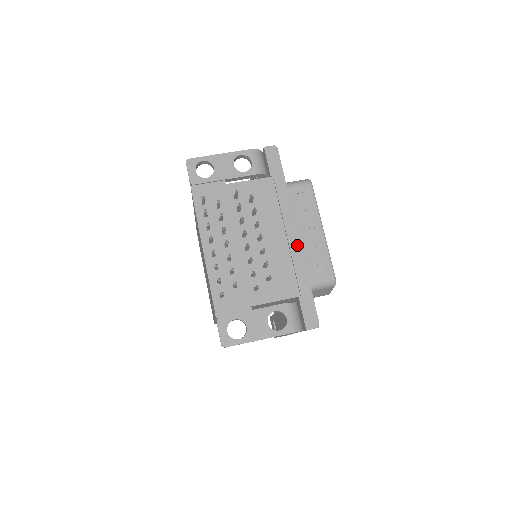
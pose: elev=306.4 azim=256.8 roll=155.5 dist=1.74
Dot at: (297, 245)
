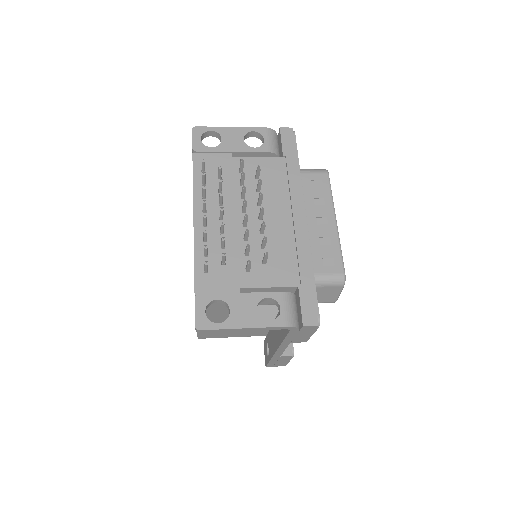
Dot at: (304, 229)
